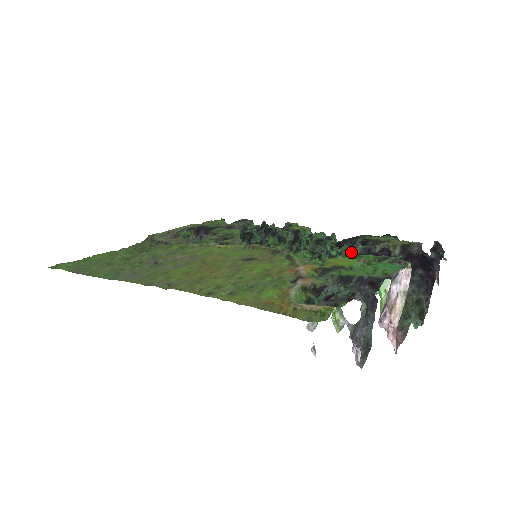
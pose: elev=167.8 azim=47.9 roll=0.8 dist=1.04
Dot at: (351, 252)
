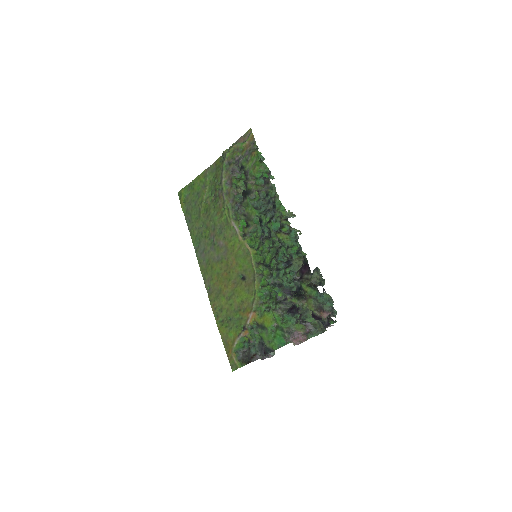
Dot at: (284, 302)
